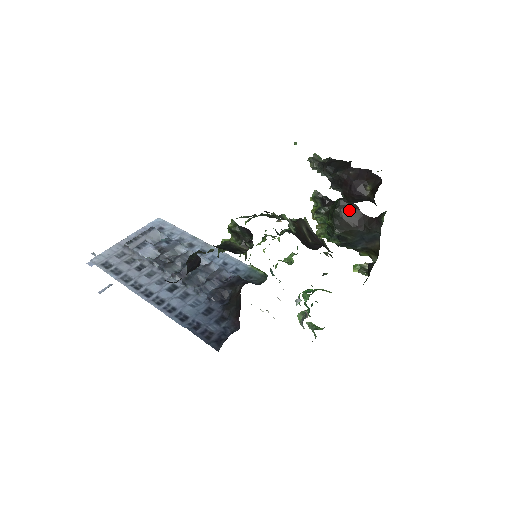
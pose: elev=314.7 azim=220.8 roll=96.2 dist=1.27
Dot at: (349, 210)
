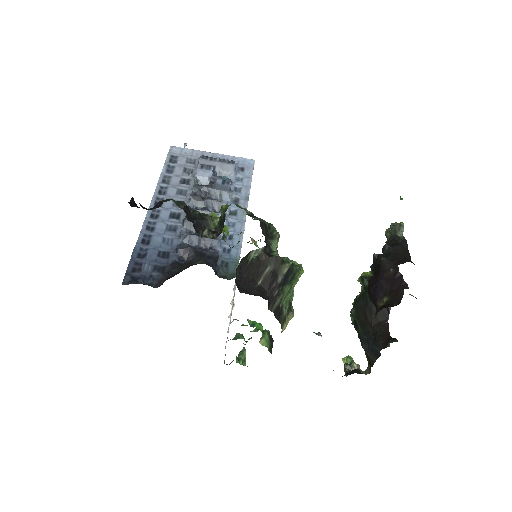
Dot at: occluded
